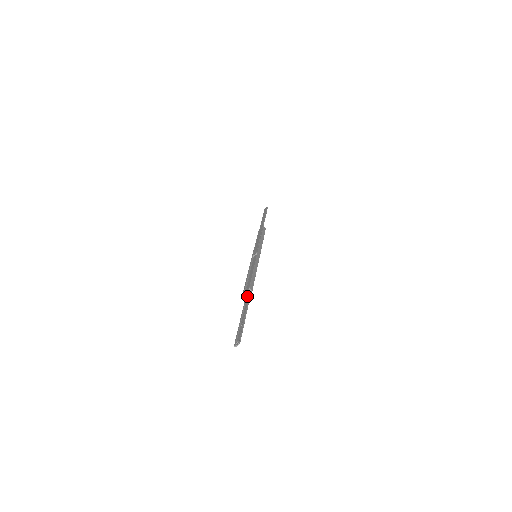
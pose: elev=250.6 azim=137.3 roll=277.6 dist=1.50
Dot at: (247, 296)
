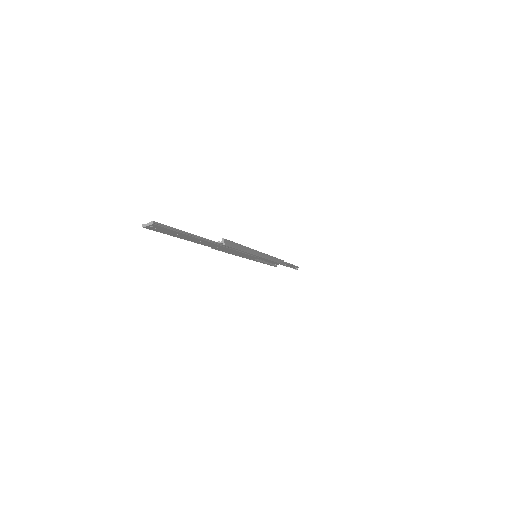
Dot at: occluded
